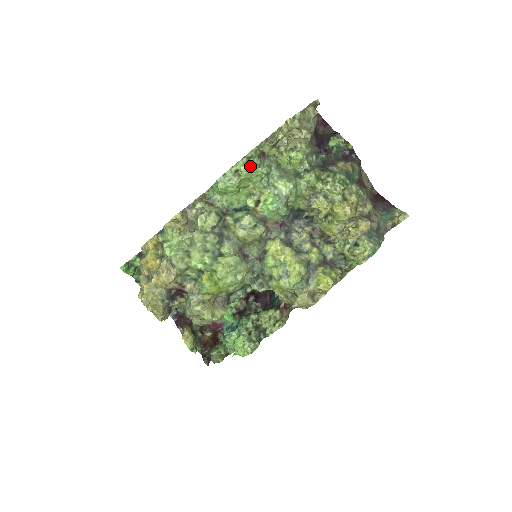
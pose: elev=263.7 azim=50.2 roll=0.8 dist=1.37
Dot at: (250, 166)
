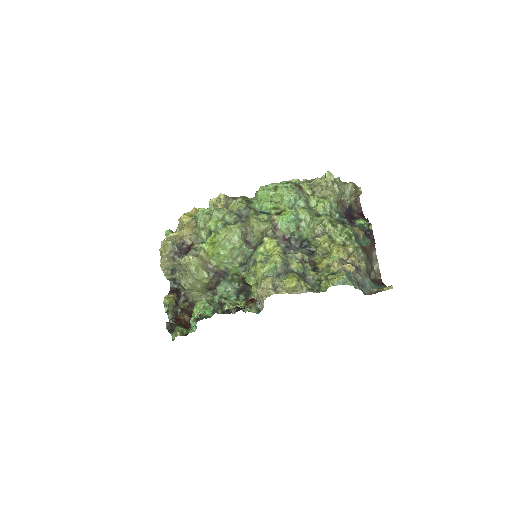
Dot at: (286, 186)
